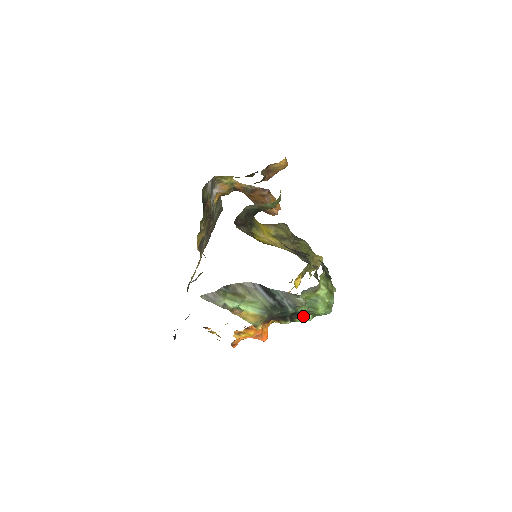
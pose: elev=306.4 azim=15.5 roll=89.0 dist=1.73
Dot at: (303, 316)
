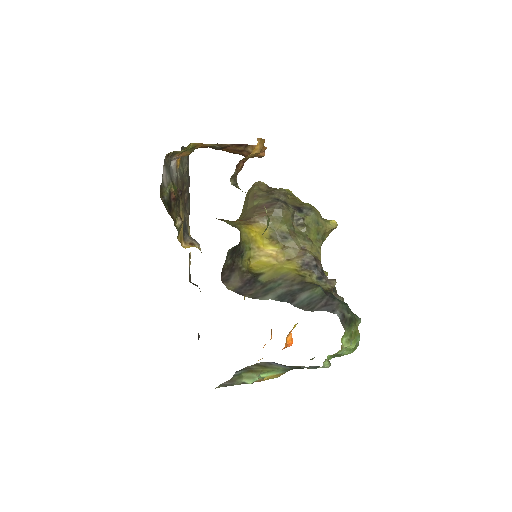
Dot at: occluded
